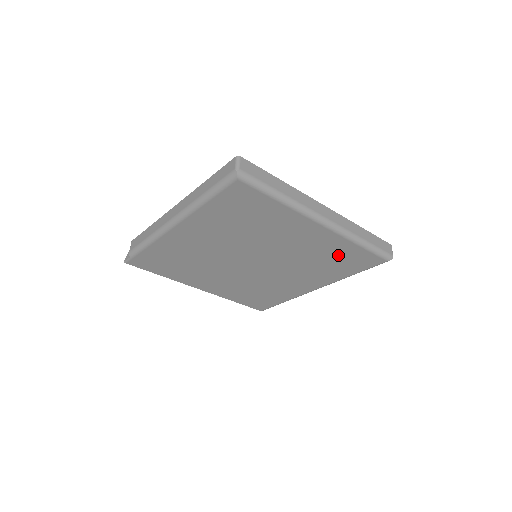
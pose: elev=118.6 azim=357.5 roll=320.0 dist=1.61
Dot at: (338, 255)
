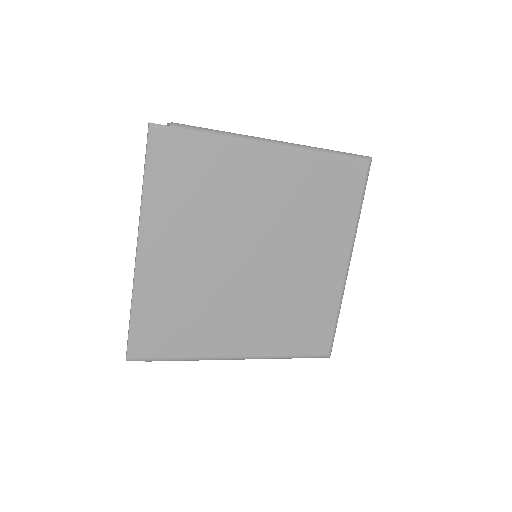
Dot at: (313, 313)
